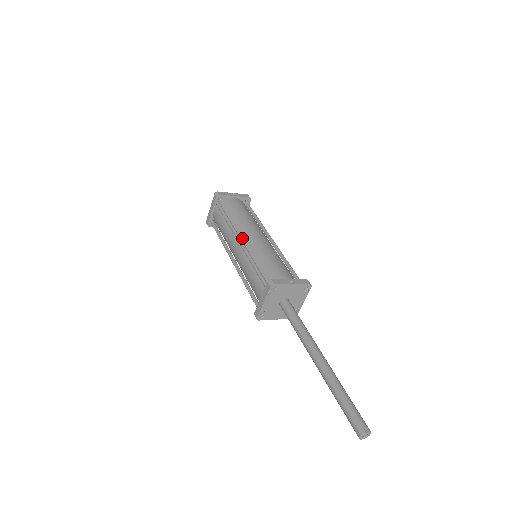
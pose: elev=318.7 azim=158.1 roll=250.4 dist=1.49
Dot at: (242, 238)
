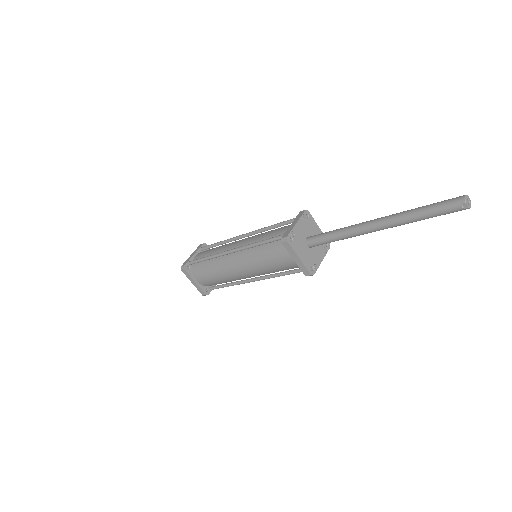
Dot at: occluded
